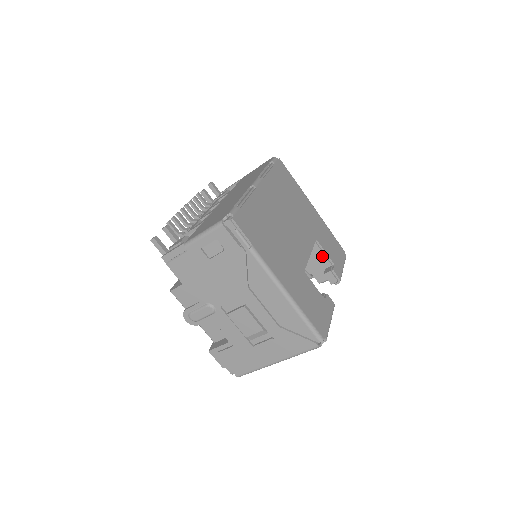
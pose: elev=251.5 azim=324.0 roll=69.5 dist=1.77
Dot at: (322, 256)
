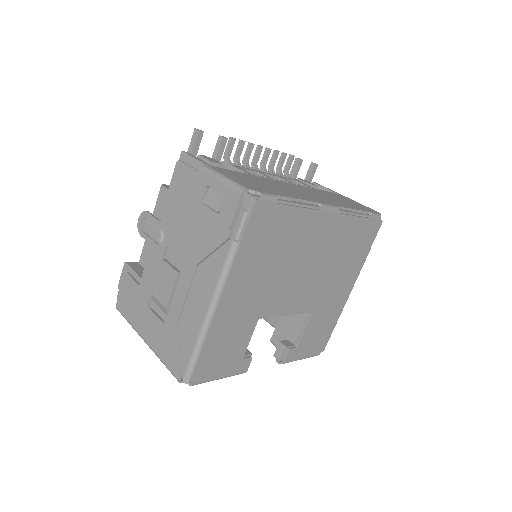
Dot at: (299, 329)
